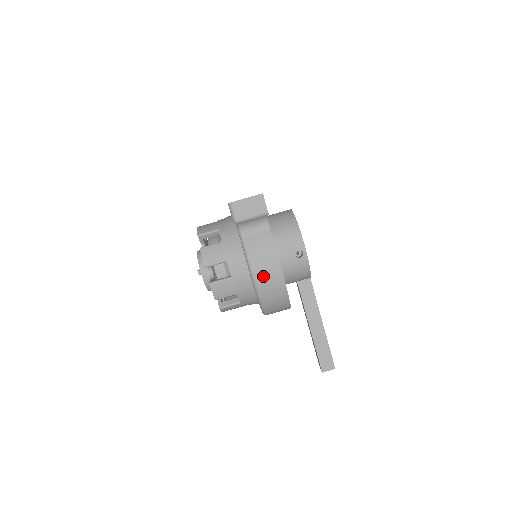
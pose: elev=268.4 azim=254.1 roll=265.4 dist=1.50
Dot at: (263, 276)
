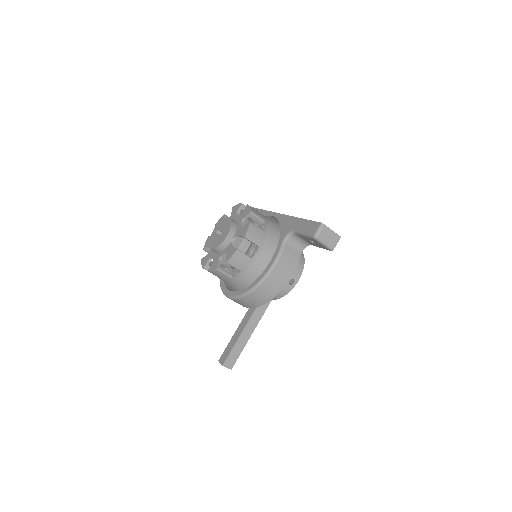
Dot at: (275, 277)
